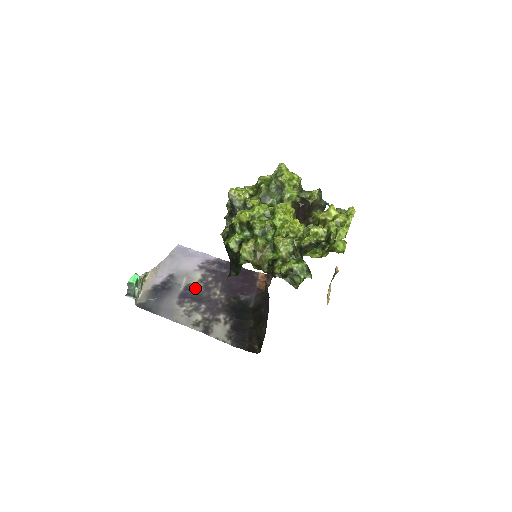
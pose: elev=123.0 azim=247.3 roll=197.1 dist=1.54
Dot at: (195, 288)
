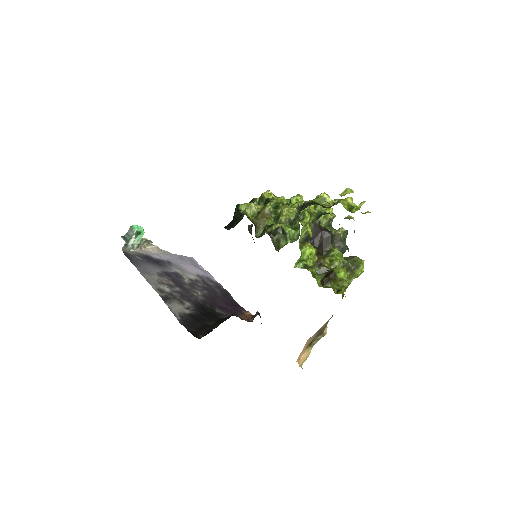
Dot at: (182, 279)
